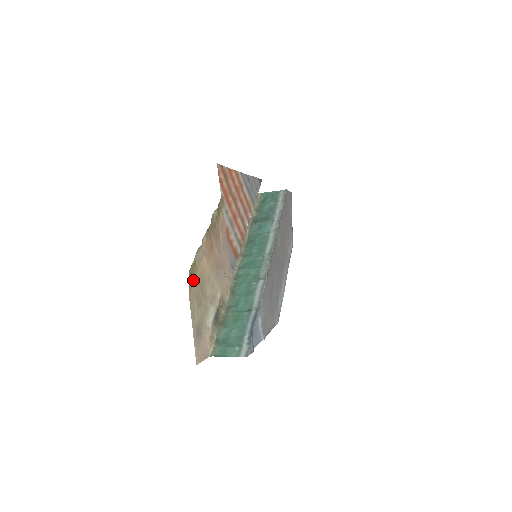
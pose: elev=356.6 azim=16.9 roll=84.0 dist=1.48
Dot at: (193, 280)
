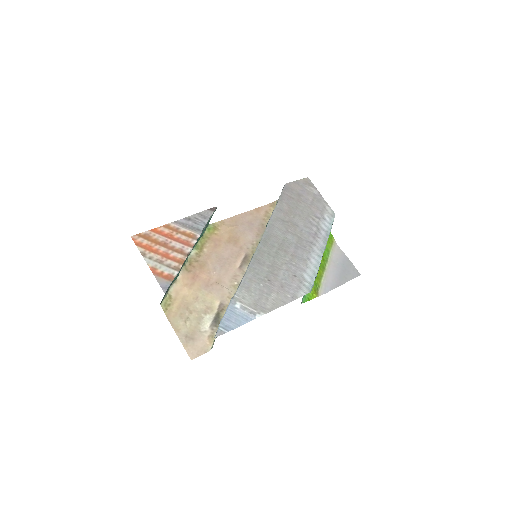
Dot at: (171, 307)
